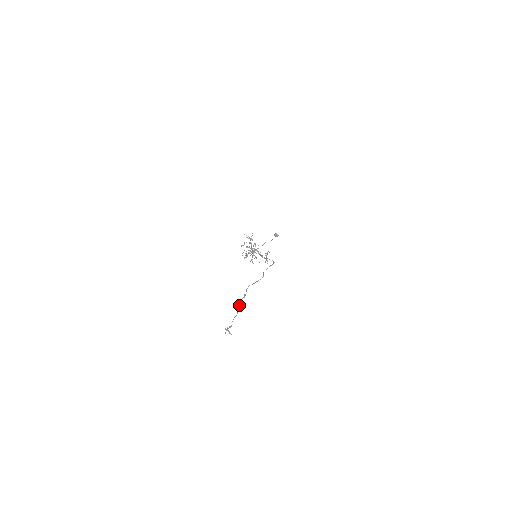
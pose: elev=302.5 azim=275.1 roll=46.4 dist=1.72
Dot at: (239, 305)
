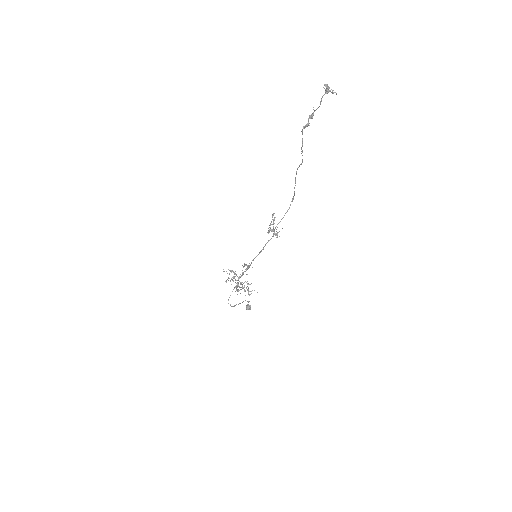
Dot at: (312, 115)
